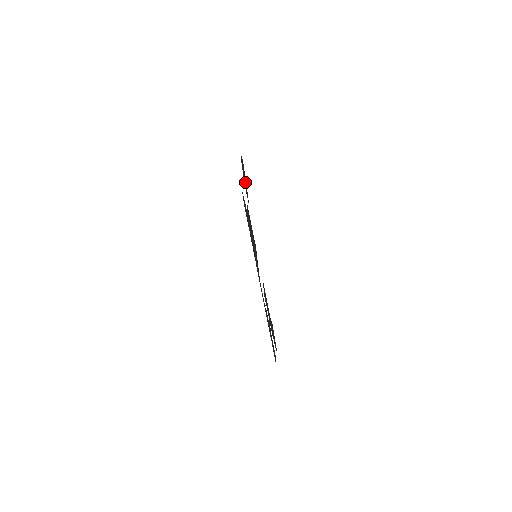
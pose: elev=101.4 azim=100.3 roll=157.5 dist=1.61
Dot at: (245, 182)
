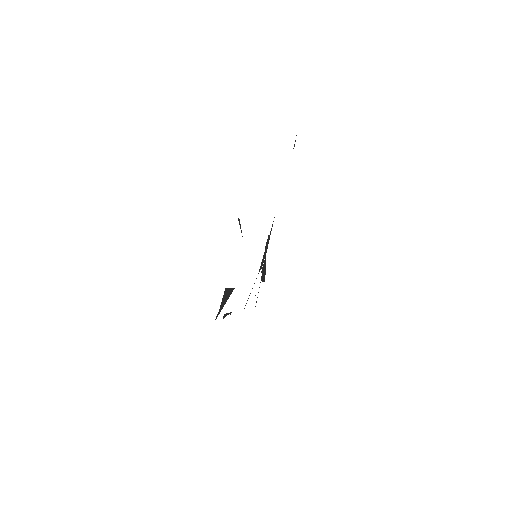
Dot at: occluded
